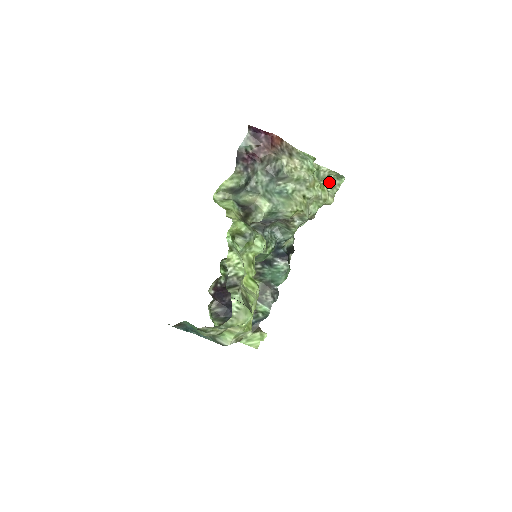
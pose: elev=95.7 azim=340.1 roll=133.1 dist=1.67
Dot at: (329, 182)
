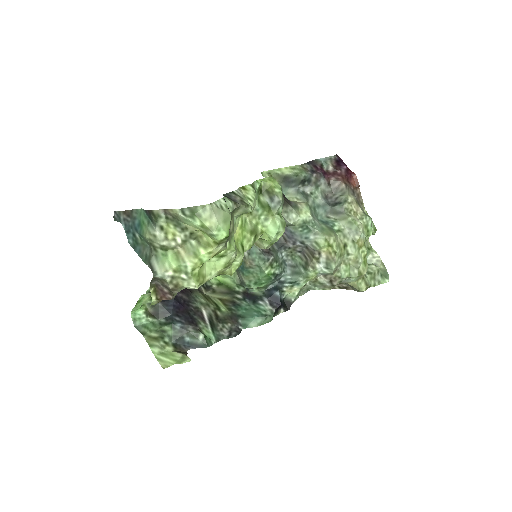
Dot at: (372, 270)
